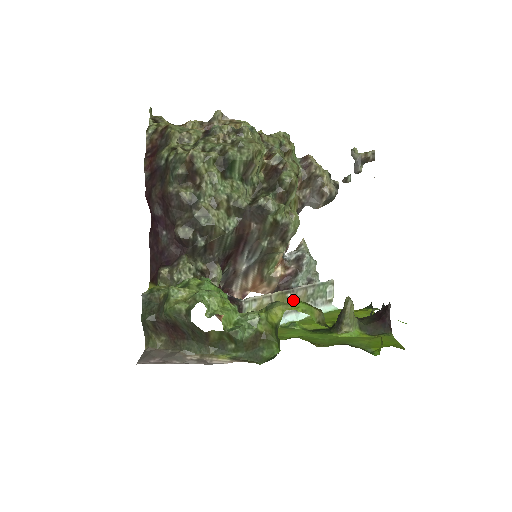
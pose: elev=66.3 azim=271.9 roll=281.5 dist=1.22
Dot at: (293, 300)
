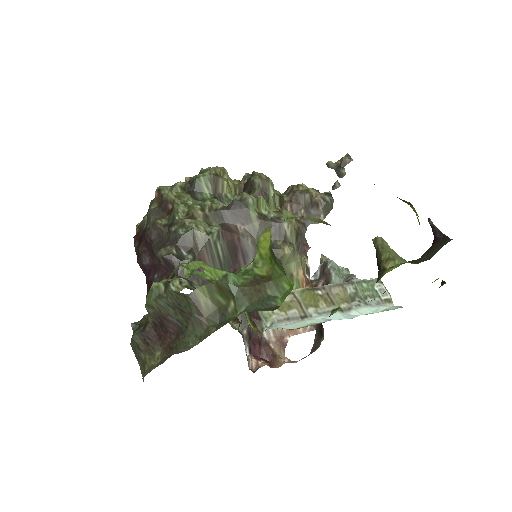
Dot at: (329, 299)
